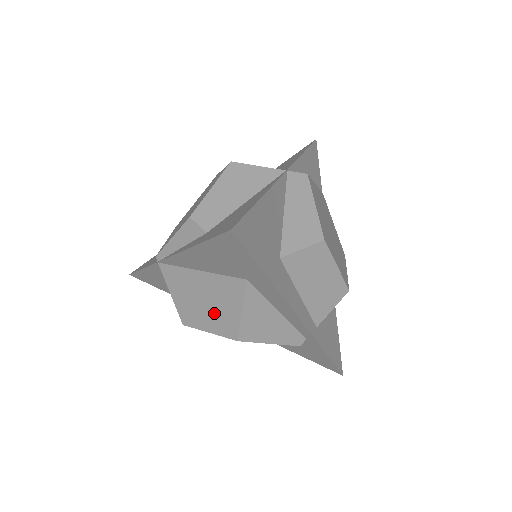
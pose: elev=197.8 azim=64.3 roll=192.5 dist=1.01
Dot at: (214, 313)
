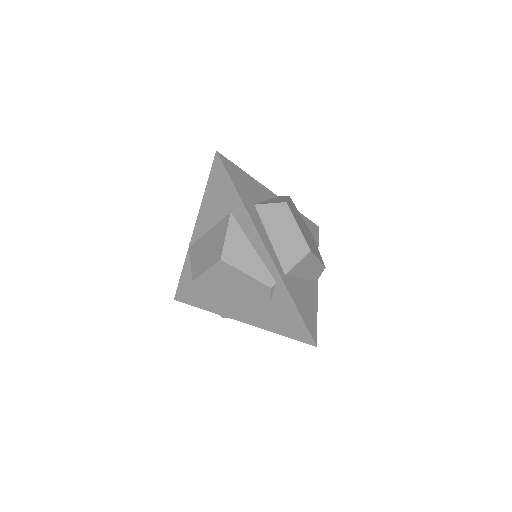
Dot at: (211, 252)
